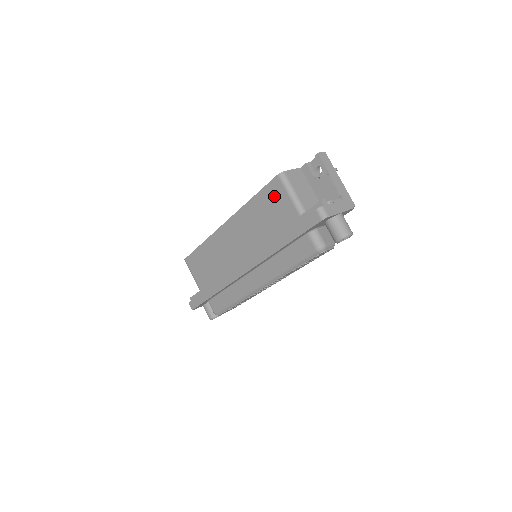
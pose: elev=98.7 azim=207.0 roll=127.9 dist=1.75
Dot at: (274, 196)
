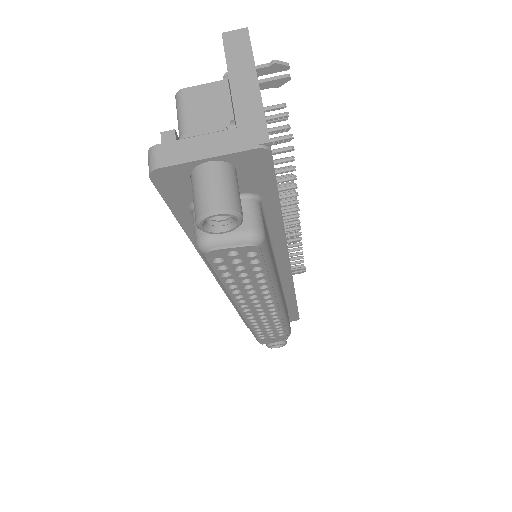
Dot at: occluded
